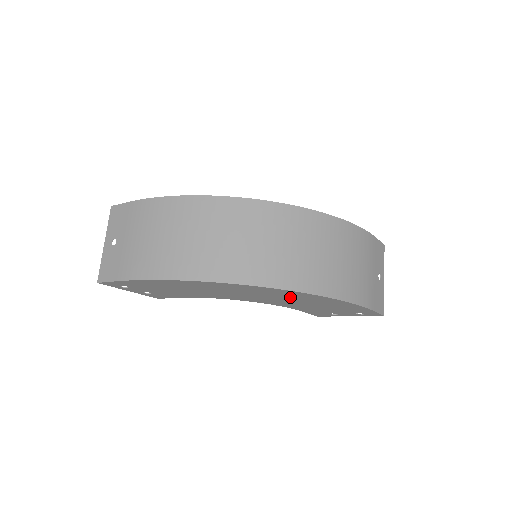
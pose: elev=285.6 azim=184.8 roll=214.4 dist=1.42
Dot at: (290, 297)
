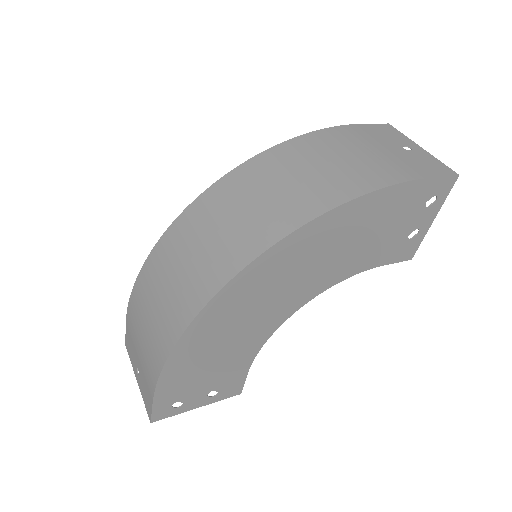
Dot at: (309, 253)
